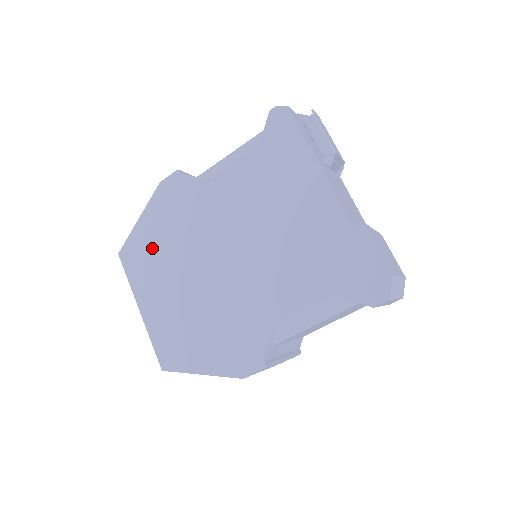
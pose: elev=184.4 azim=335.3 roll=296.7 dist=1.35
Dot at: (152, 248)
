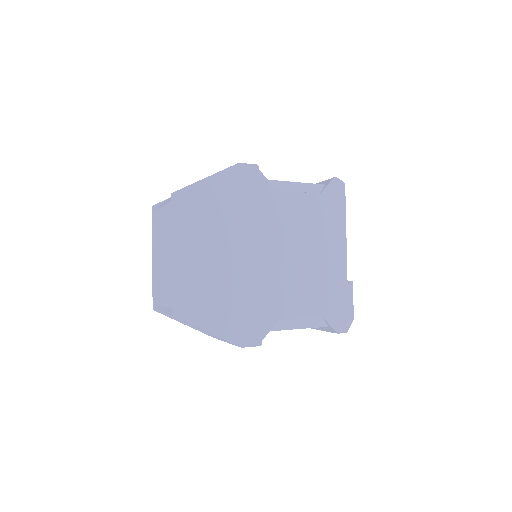
Dot at: (209, 210)
